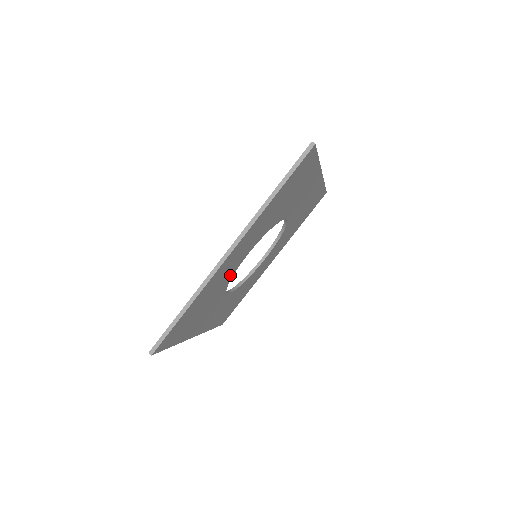
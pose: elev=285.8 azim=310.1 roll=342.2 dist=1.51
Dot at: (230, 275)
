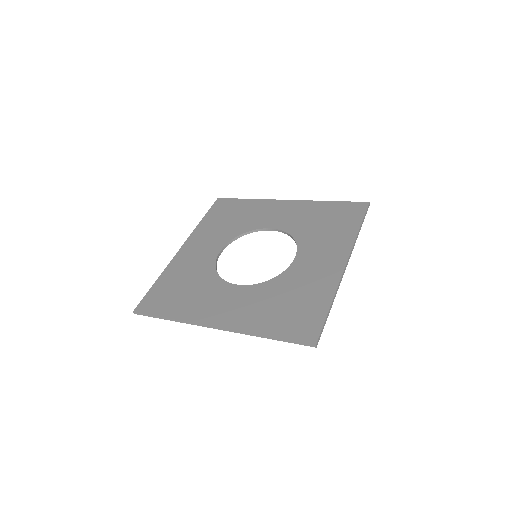
Dot at: (219, 287)
